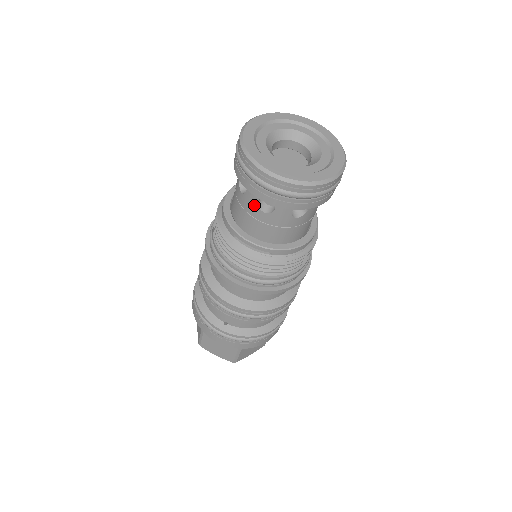
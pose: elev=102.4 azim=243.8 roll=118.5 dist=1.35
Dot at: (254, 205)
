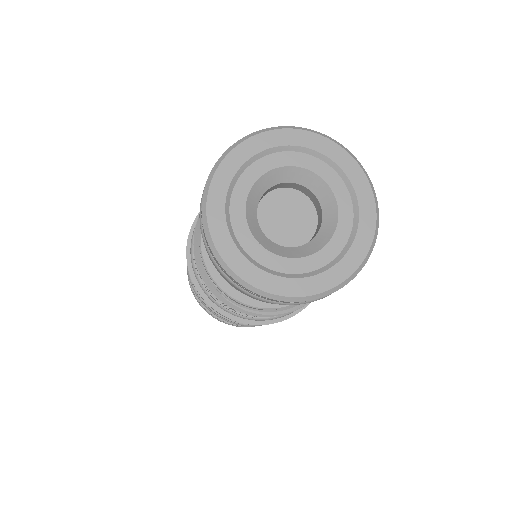
Dot at: occluded
